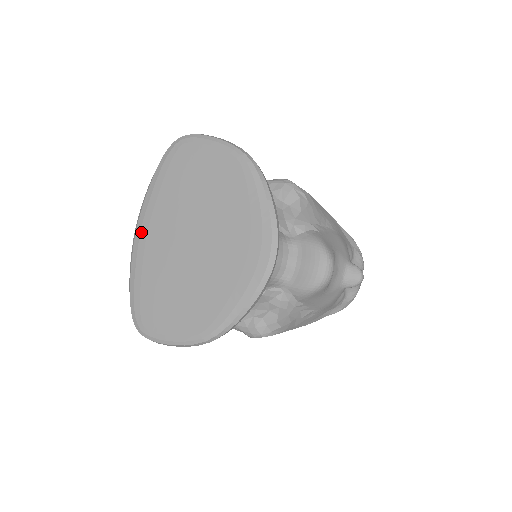
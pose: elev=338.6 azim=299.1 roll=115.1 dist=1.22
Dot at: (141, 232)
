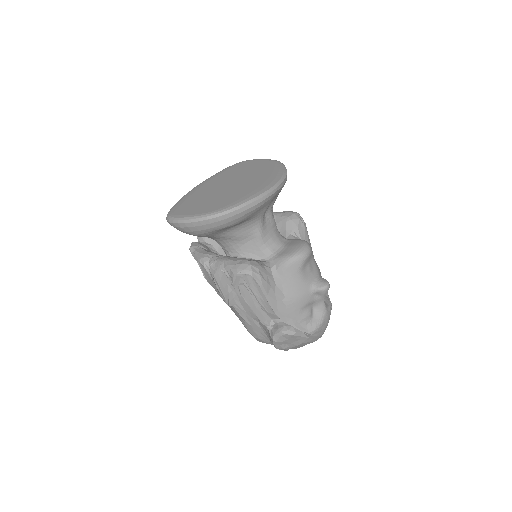
Dot at: (197, 187)
